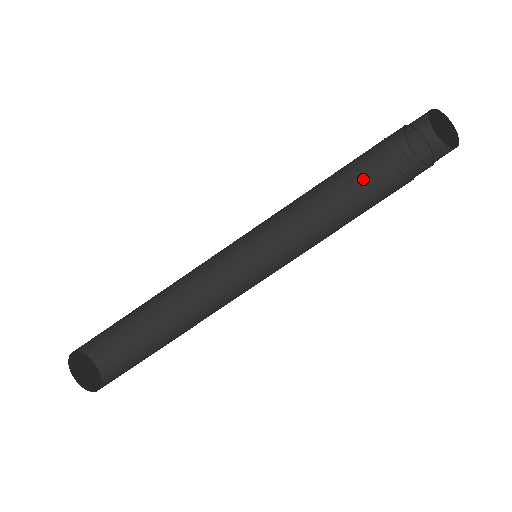
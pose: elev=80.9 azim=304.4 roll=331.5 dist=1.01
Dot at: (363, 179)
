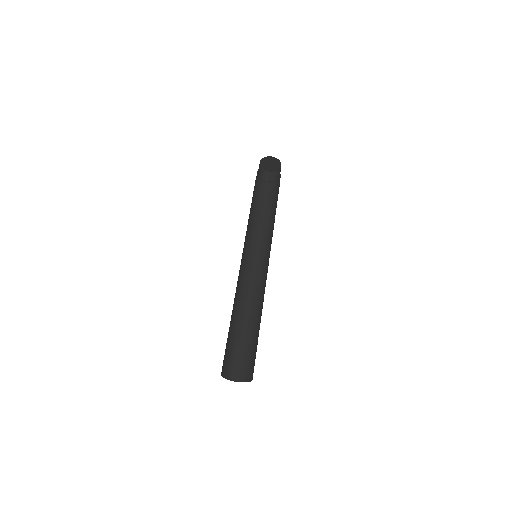
Dot at: (274, 203)
